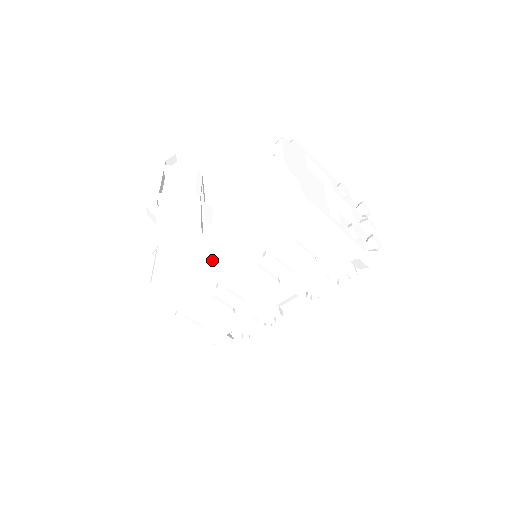
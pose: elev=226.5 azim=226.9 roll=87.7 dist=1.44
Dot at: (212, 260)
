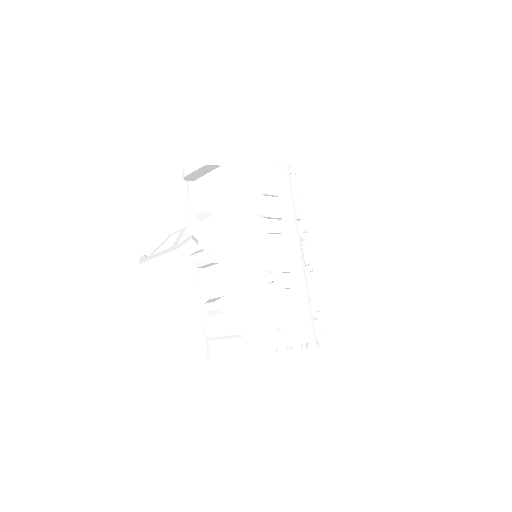
Dot at: (245, 251)
